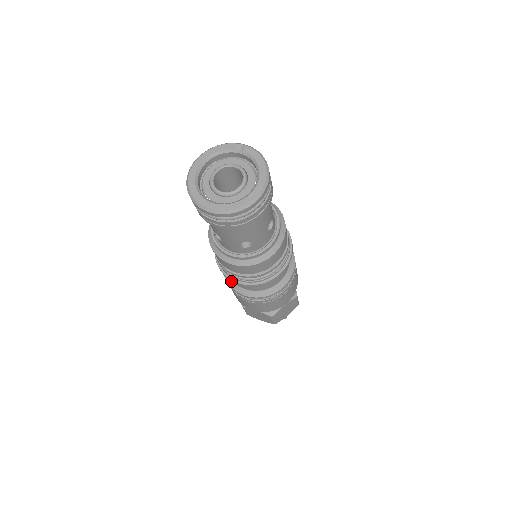
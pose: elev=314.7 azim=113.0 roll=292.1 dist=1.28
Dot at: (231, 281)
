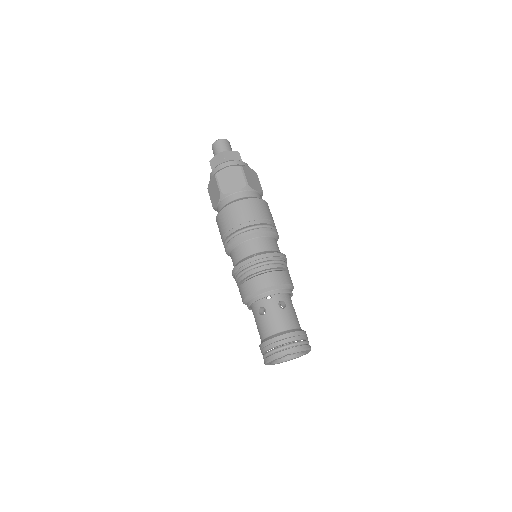
Dot at: occluded
